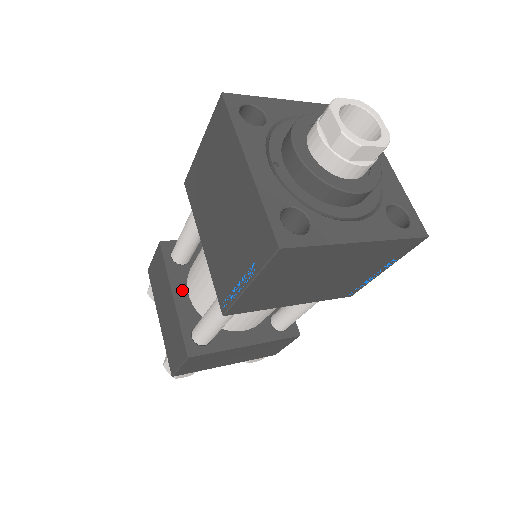
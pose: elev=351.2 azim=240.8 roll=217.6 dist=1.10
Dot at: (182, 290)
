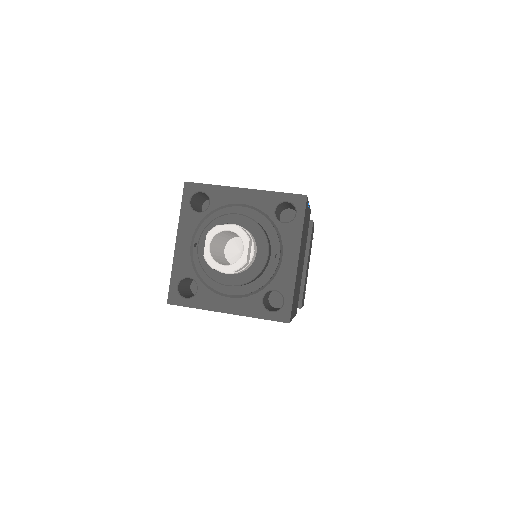
Dot at: occluded
